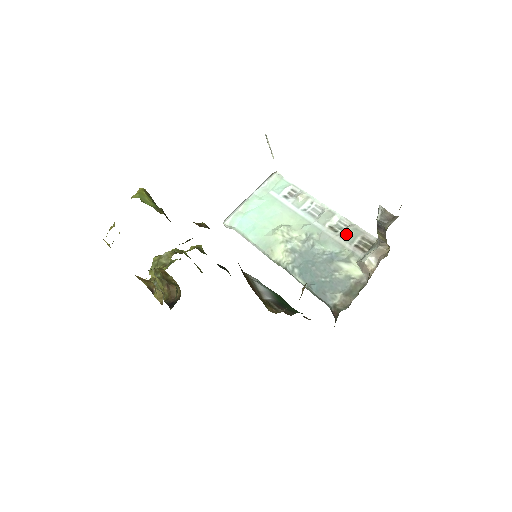
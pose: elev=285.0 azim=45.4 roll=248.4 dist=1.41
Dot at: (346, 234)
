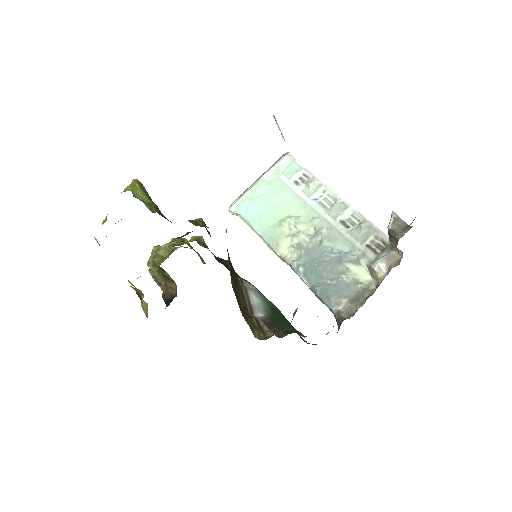
Dot at: (358, 231)
